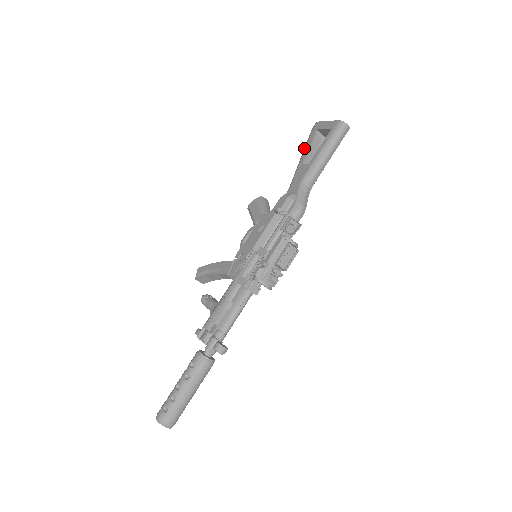
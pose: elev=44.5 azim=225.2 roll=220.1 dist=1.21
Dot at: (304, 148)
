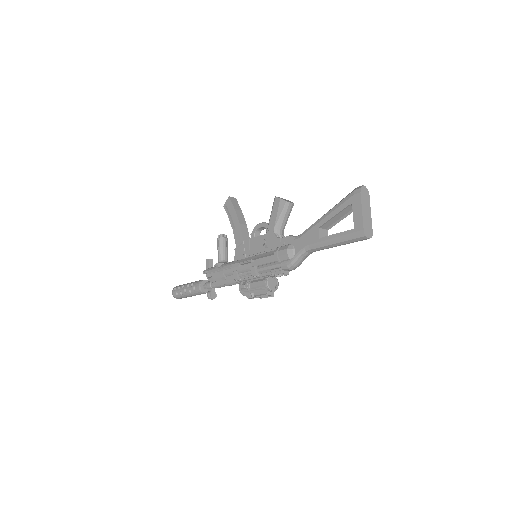
Dot at: (333, 208)
